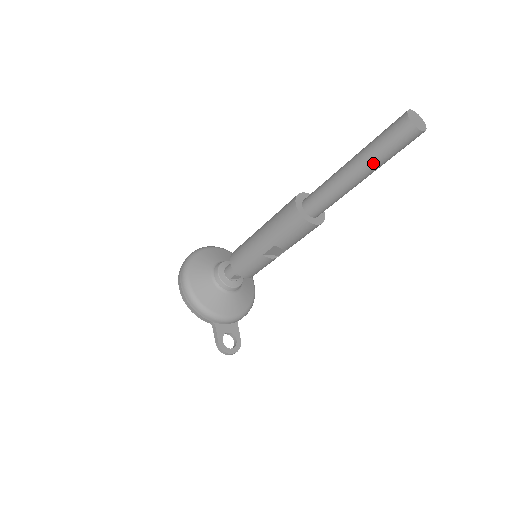
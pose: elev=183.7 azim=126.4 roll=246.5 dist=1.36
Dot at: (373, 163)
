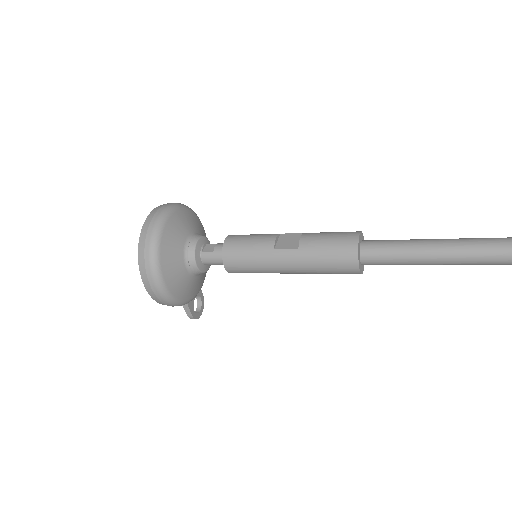
Dot at: occluded
